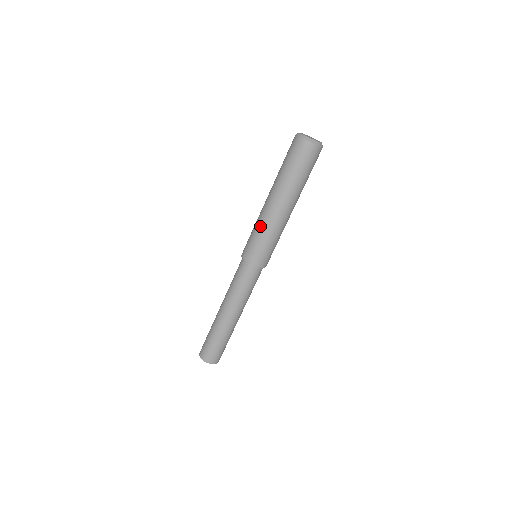
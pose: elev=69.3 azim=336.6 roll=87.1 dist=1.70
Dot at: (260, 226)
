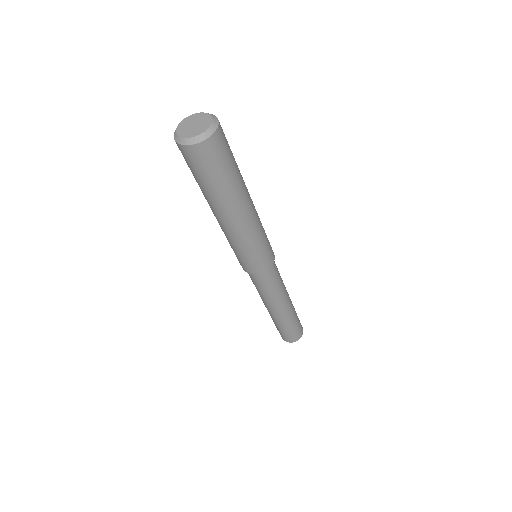
Dot at: occluded
